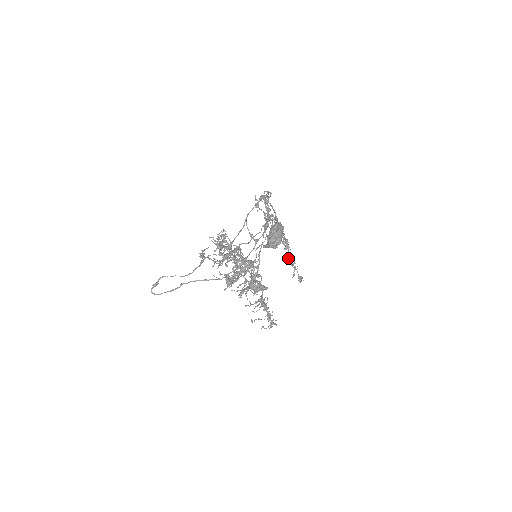
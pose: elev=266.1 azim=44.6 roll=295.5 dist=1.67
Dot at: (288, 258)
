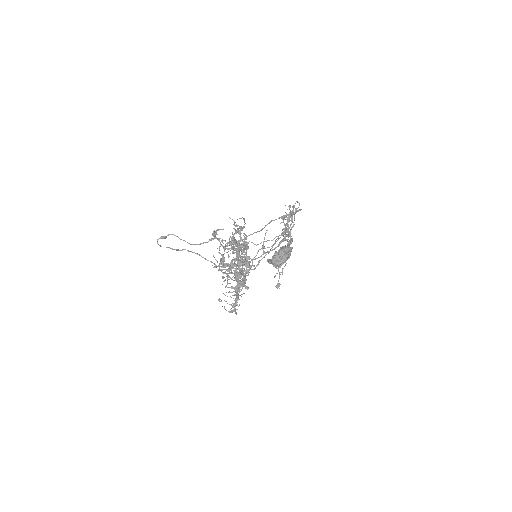
Dot at: occluded
